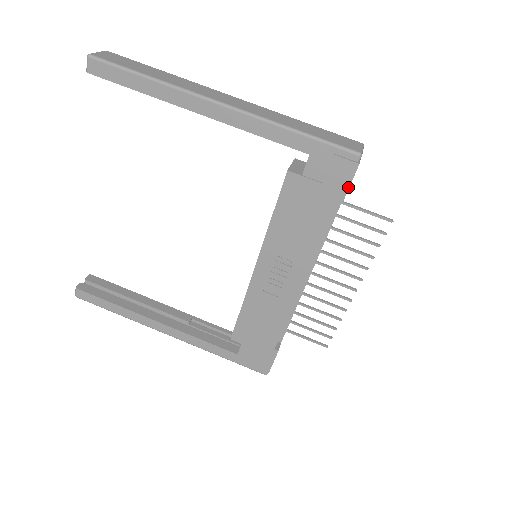
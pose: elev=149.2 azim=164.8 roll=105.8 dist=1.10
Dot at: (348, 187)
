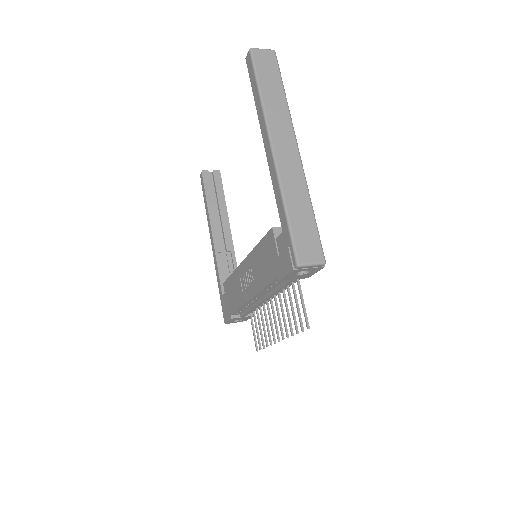
Dot at: (284, 276)
